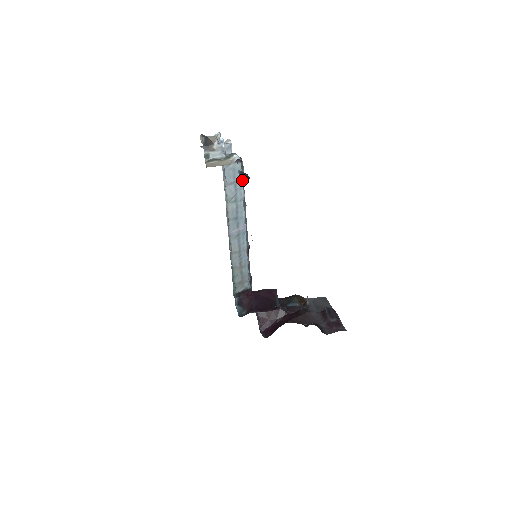
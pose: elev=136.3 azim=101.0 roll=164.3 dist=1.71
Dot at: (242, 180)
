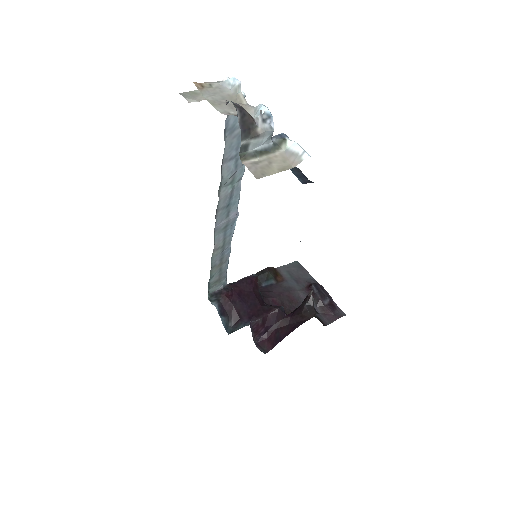
Dot at: occluded
